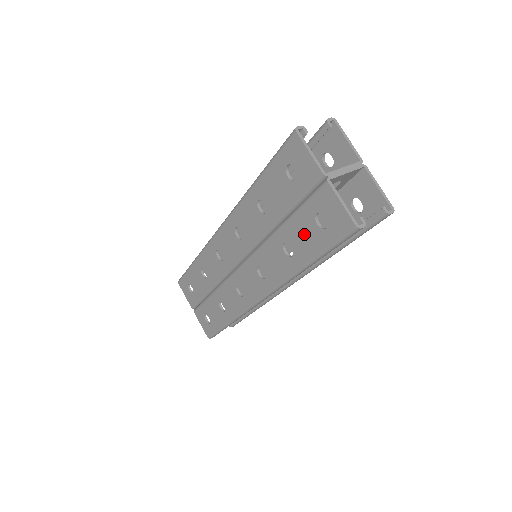
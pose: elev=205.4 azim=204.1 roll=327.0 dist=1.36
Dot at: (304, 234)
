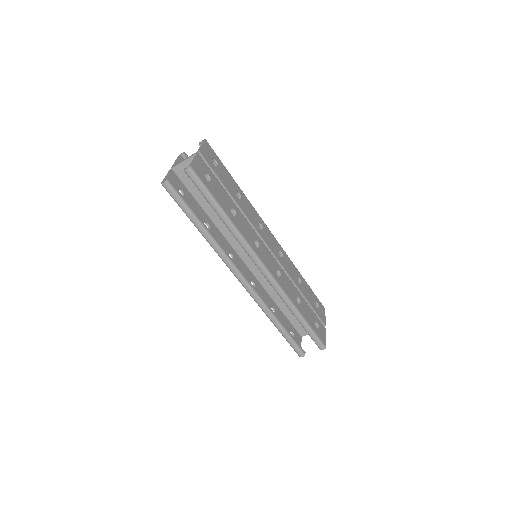
Dot at: occluded
